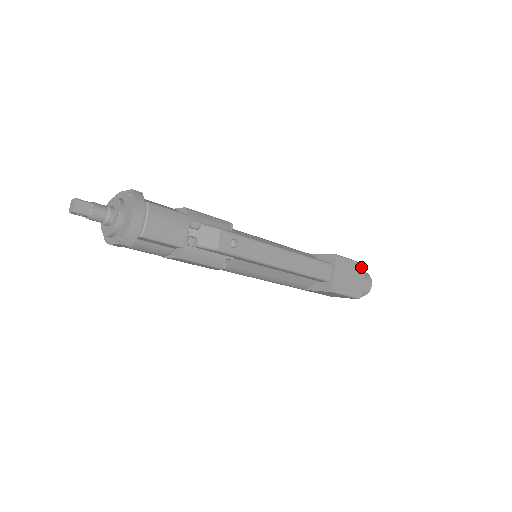
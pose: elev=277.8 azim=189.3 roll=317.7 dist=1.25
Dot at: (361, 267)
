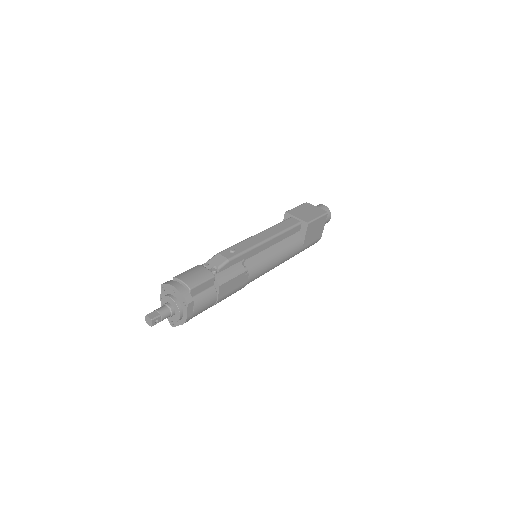
Dot at: (306, 204)
